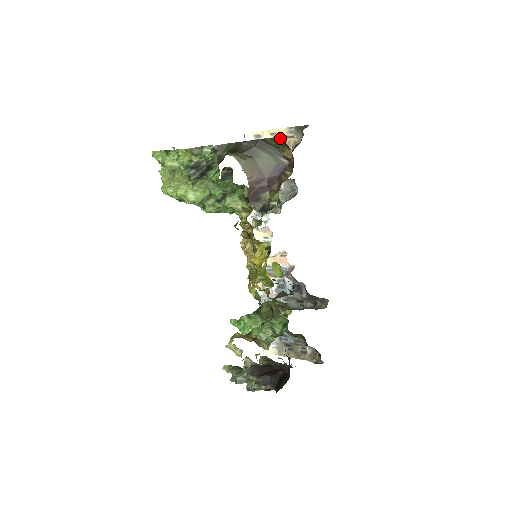
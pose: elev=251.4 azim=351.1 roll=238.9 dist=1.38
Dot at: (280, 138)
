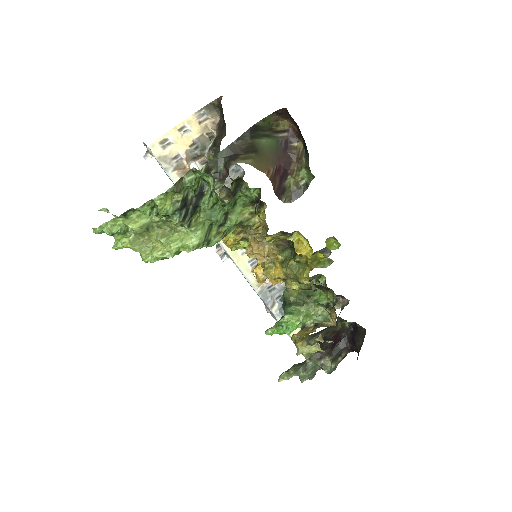
Dot at: (275, 113)
